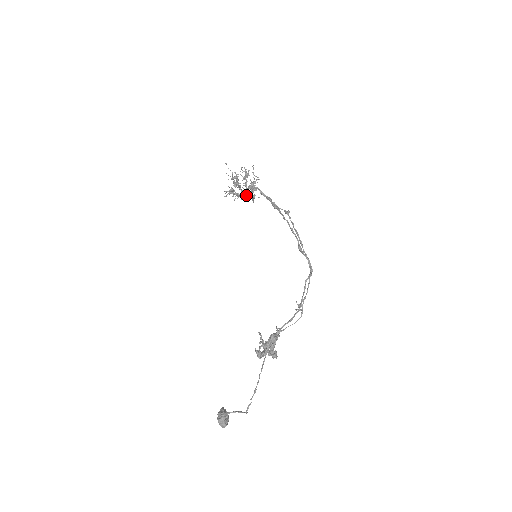
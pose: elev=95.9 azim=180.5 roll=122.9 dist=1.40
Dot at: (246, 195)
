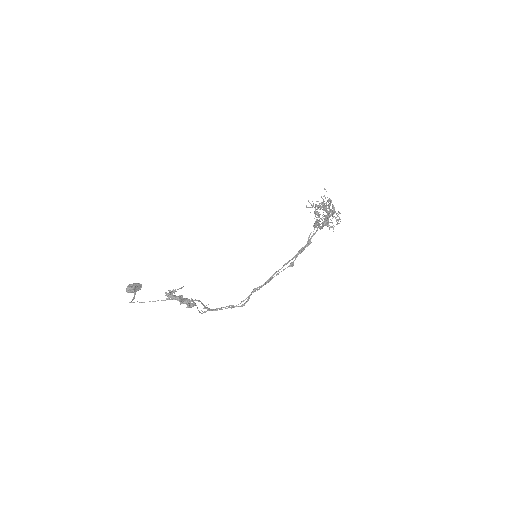
Dot at: occluded
